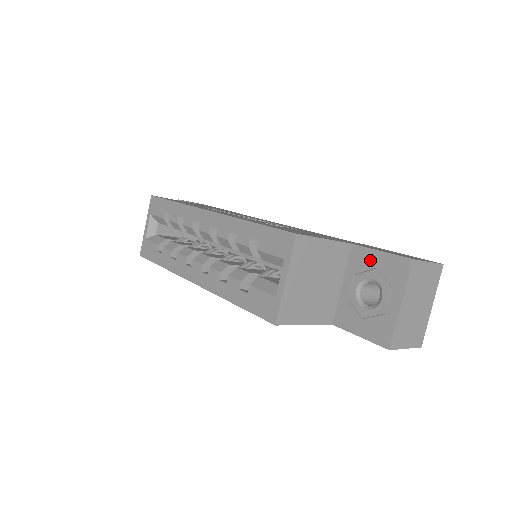
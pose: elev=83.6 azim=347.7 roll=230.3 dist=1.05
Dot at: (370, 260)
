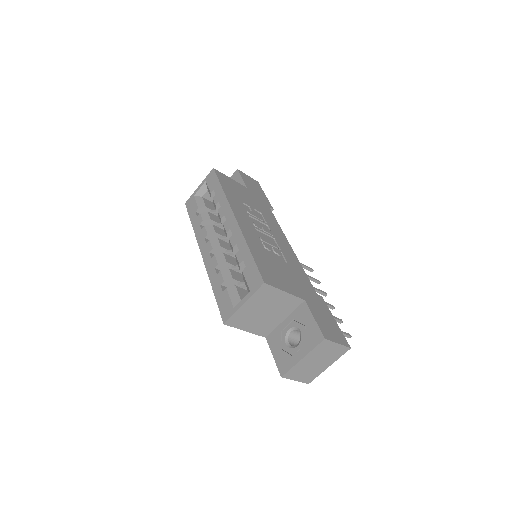
Dot at: (306, 319)
